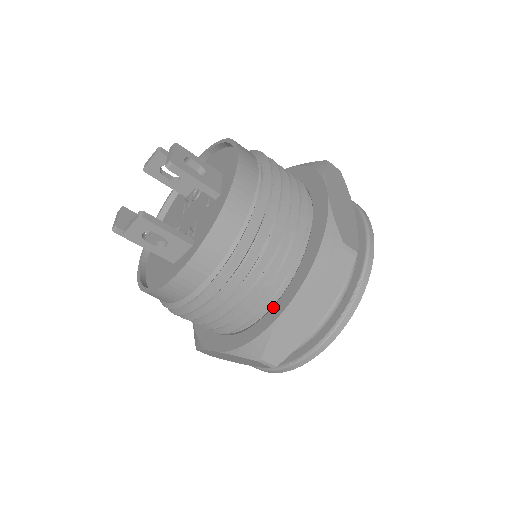
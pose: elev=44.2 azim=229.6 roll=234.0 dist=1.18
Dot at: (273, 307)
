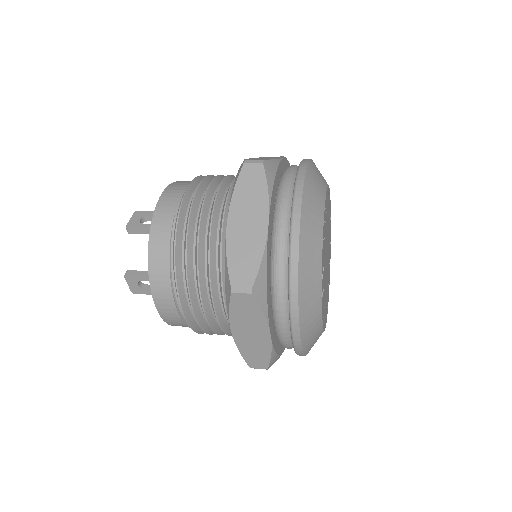
Dot at: occluded
